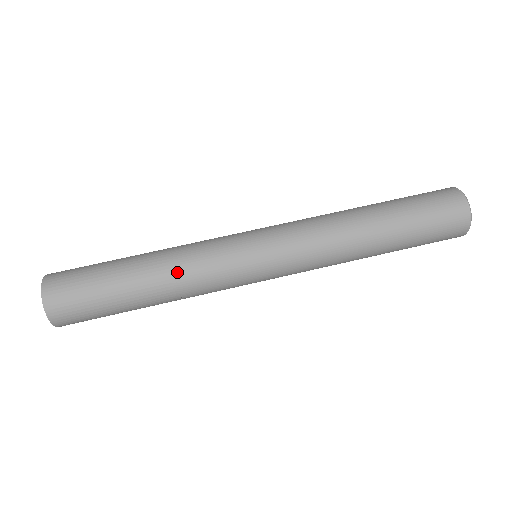
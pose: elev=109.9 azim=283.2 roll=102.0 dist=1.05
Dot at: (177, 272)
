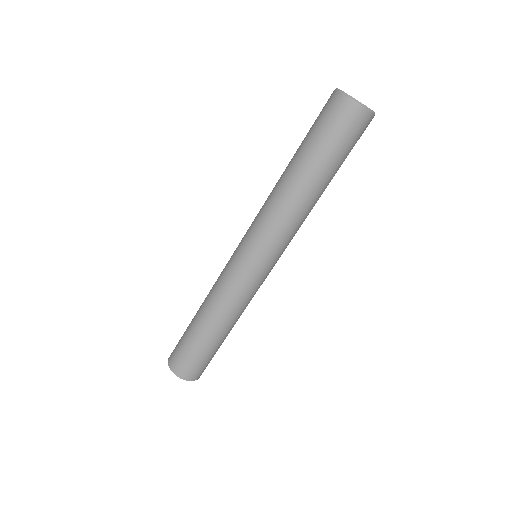
Dot at: (239, 315)
